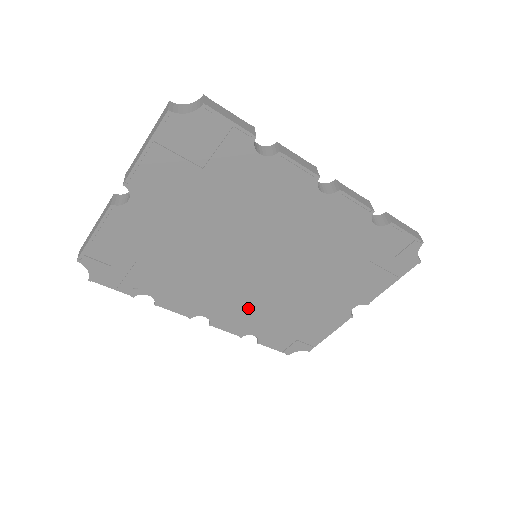
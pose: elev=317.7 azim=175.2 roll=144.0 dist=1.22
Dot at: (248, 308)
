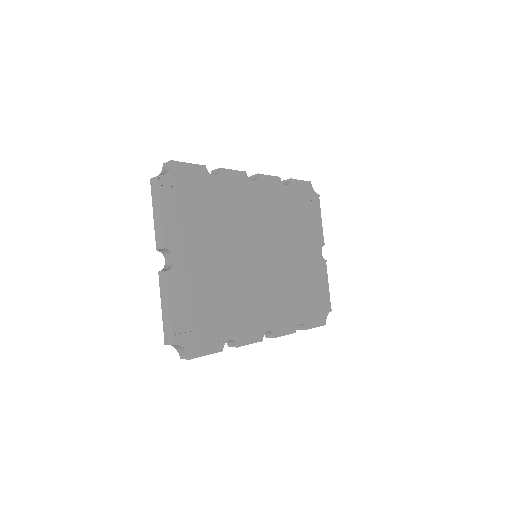
Dot at: (282, 300)
